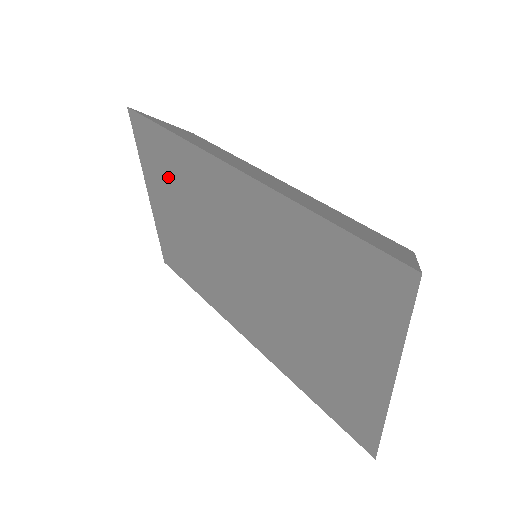
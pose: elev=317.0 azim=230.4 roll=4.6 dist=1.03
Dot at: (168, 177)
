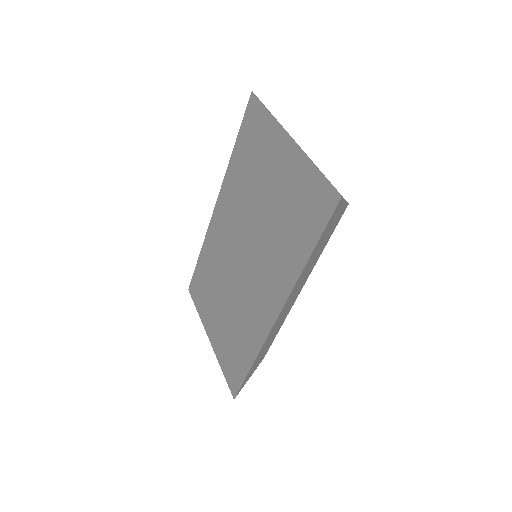
Dot at: (208, 289)
